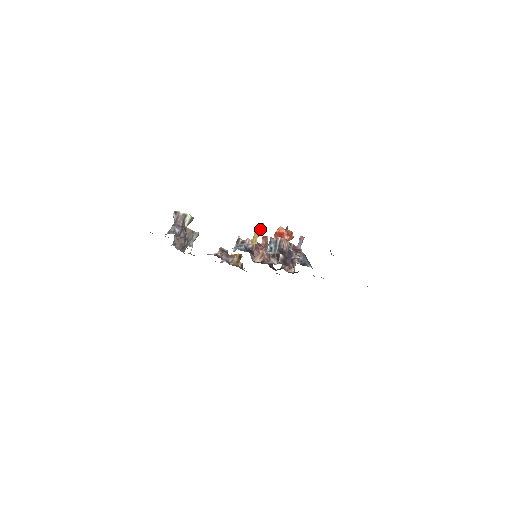
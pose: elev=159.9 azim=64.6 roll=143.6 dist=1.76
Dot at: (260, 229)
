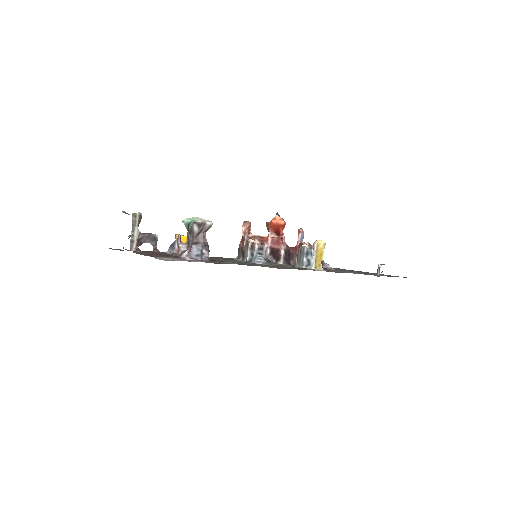
Dot at: (323, 250)
